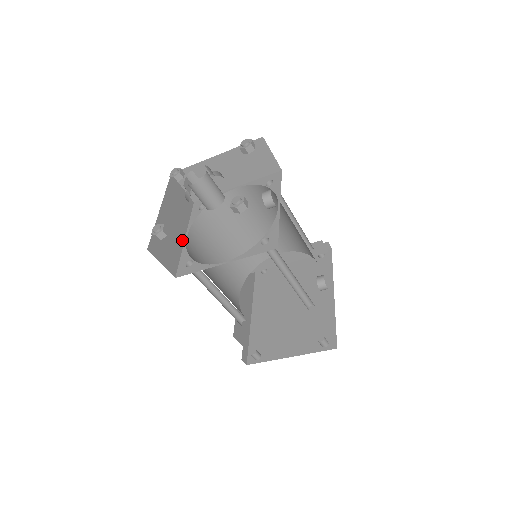
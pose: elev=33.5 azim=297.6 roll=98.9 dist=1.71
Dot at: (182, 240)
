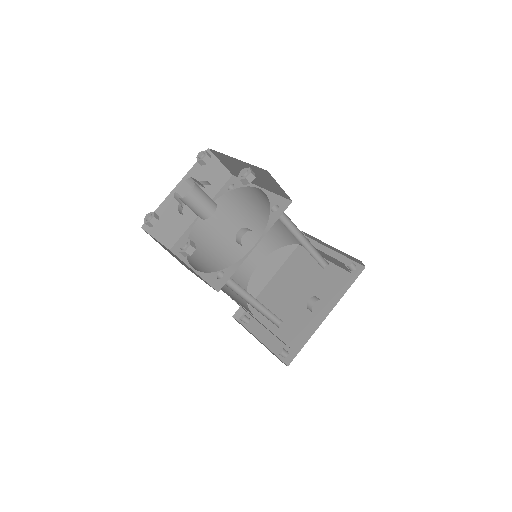
Dot at: (195, 215)
